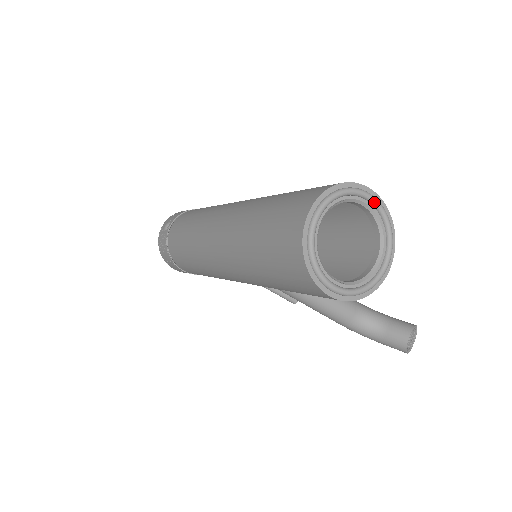
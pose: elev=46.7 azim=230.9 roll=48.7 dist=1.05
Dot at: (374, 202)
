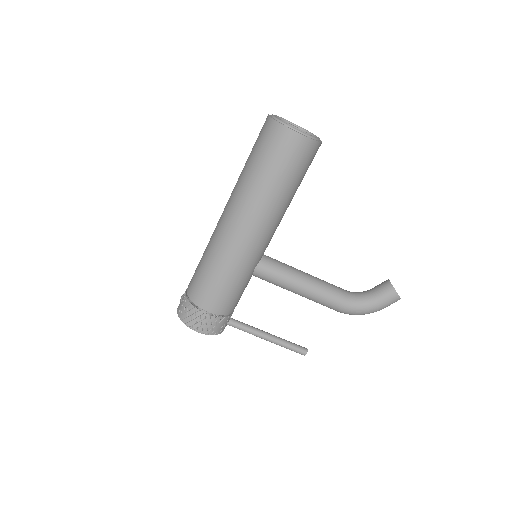
Dot at: (296, 125)
